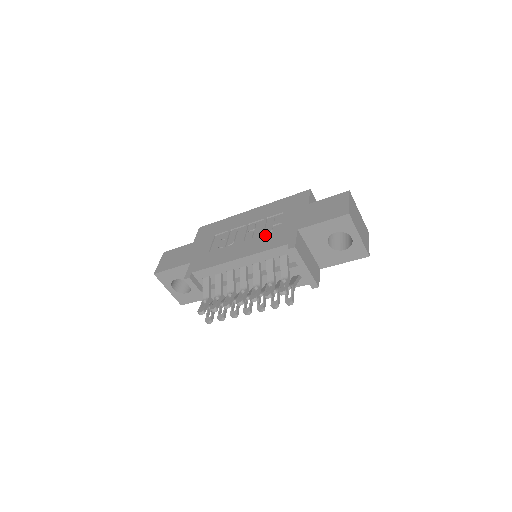
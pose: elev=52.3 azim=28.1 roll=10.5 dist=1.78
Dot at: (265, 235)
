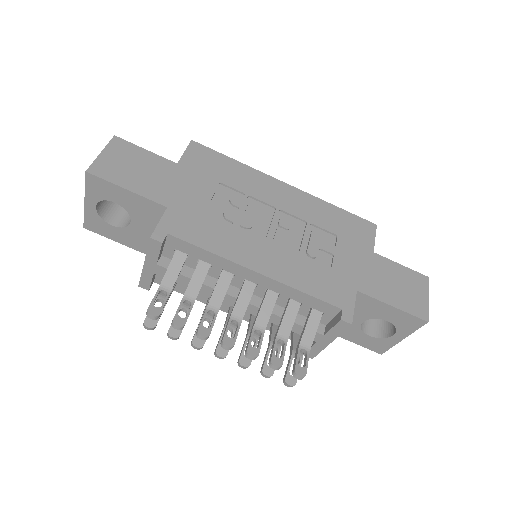
Dot at: (307, 259)
